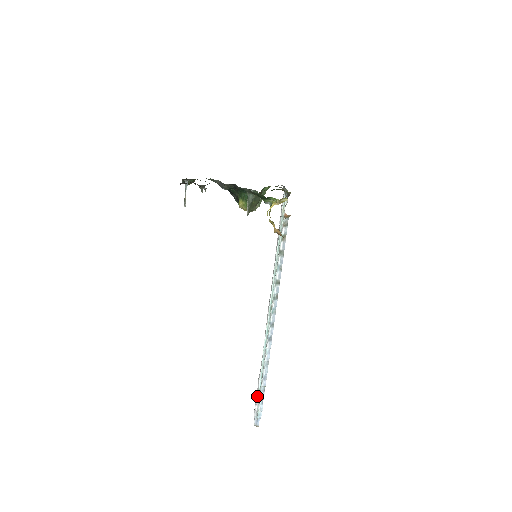
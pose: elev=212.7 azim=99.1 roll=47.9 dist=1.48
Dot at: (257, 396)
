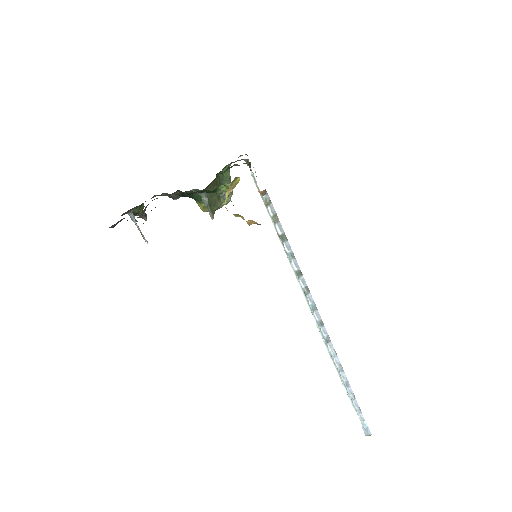
Dot at: occluded
